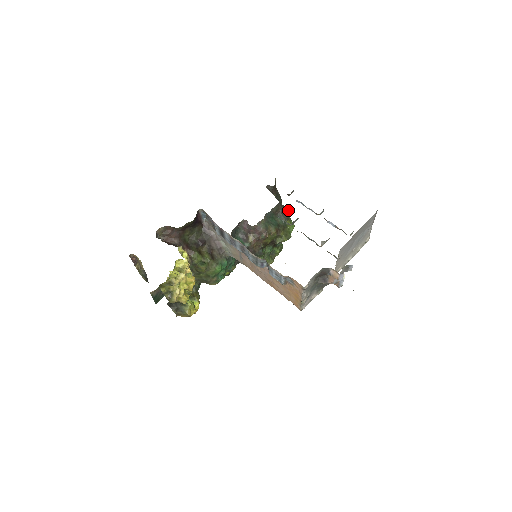
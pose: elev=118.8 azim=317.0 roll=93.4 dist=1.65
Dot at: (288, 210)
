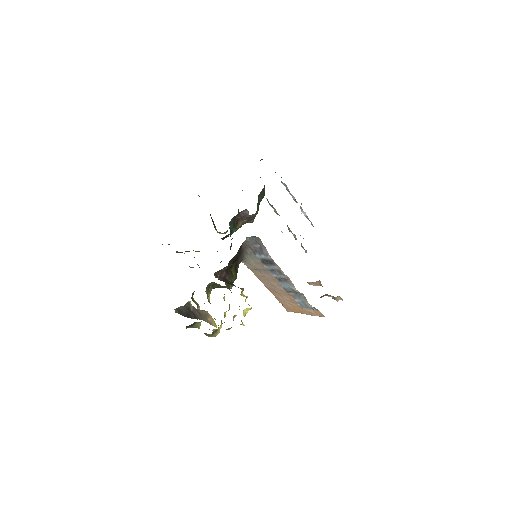
Dot at: occluded
